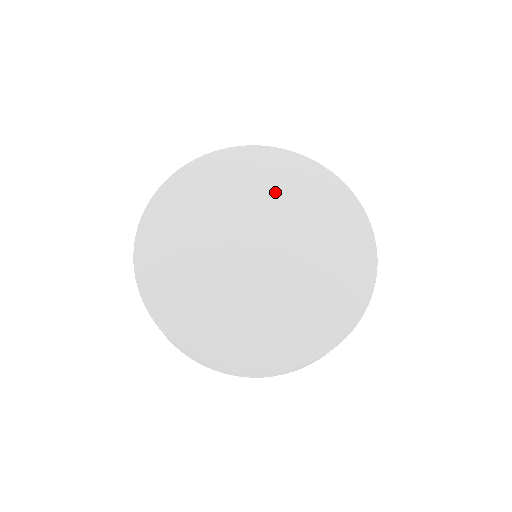
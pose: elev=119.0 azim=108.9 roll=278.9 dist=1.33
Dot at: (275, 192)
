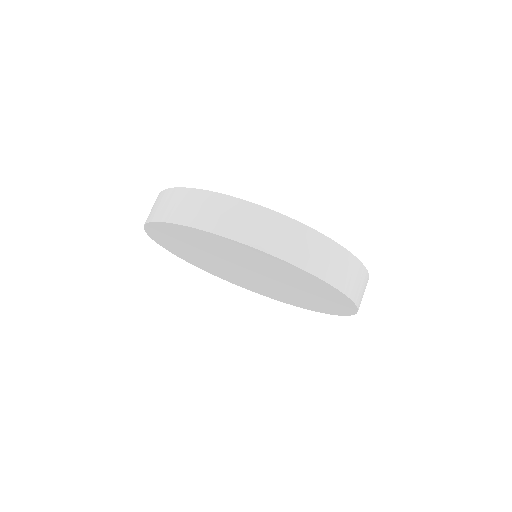
Dot at: (297, 284)
